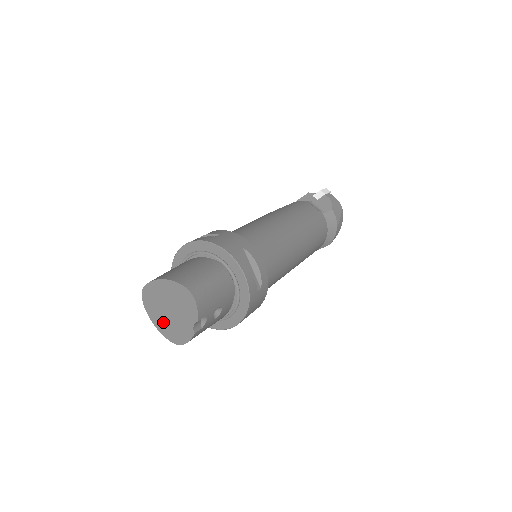
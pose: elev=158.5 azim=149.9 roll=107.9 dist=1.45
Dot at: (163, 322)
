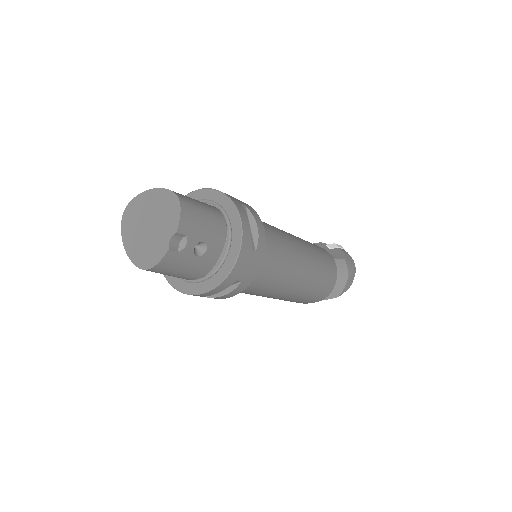
Dot at: (136, 243)
